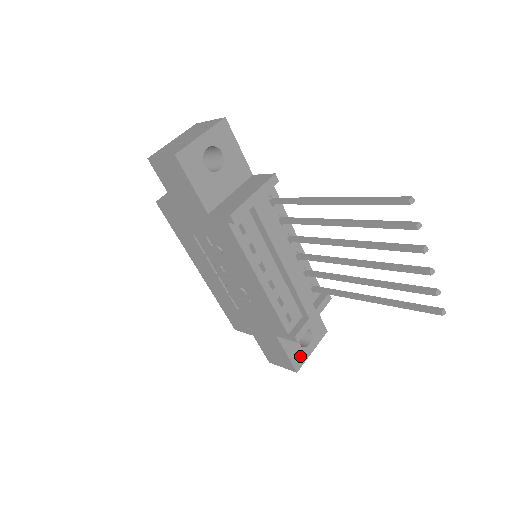
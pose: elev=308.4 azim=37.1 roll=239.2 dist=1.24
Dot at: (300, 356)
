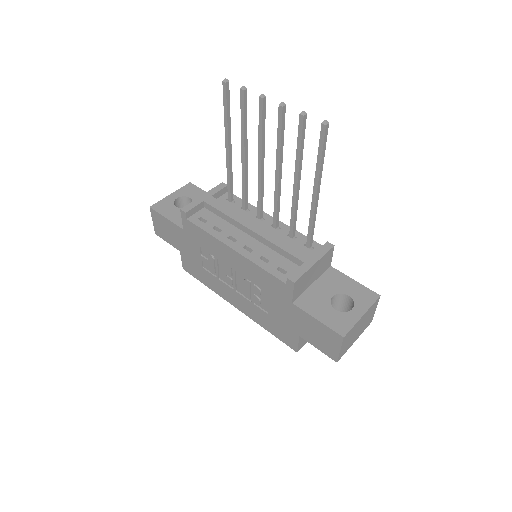
Dot at: (341, 321)
